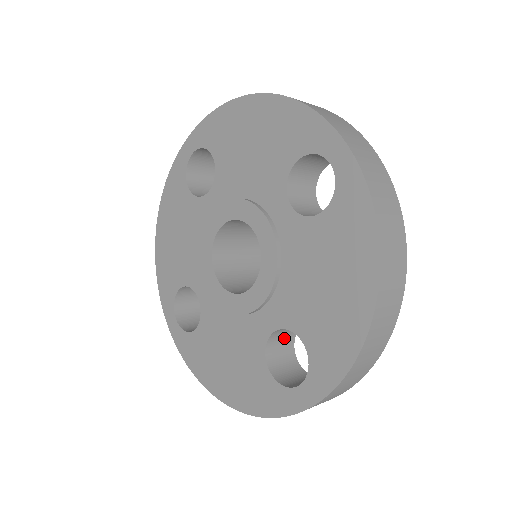
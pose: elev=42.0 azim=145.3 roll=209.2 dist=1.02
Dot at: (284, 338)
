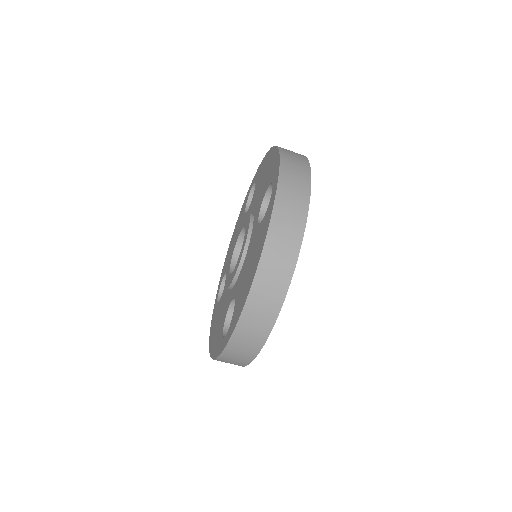
Dot at: occluded
